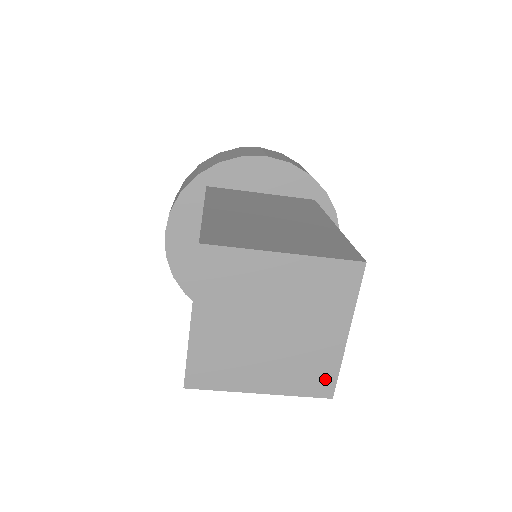
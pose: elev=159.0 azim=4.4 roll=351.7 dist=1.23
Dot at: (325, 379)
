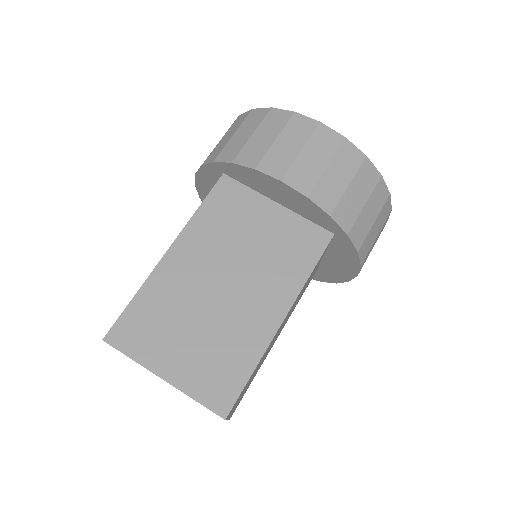
Dot at: occluded
